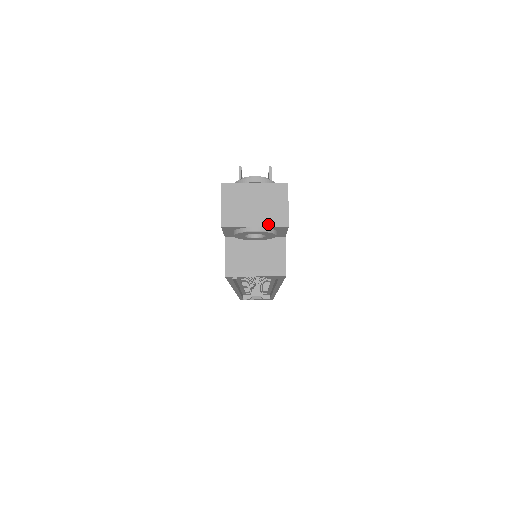
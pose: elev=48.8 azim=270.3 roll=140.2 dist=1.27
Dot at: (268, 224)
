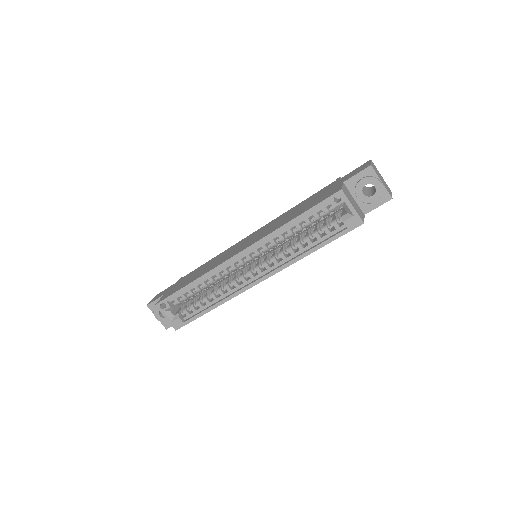
Dot at: (386, 188)
